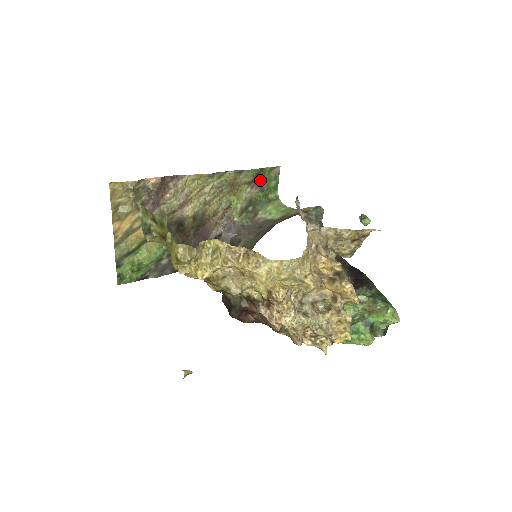
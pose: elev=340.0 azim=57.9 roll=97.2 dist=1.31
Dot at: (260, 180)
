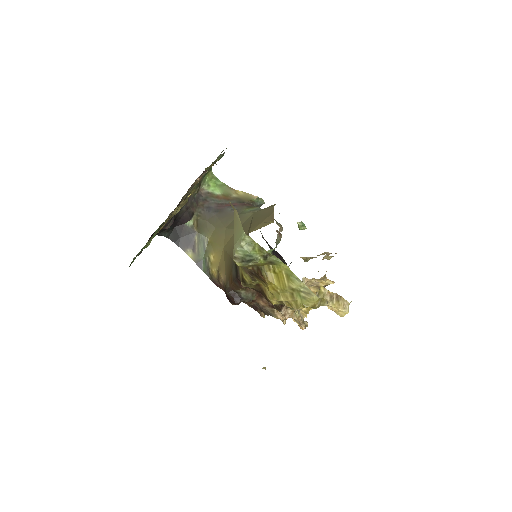
Dot at: occluded
